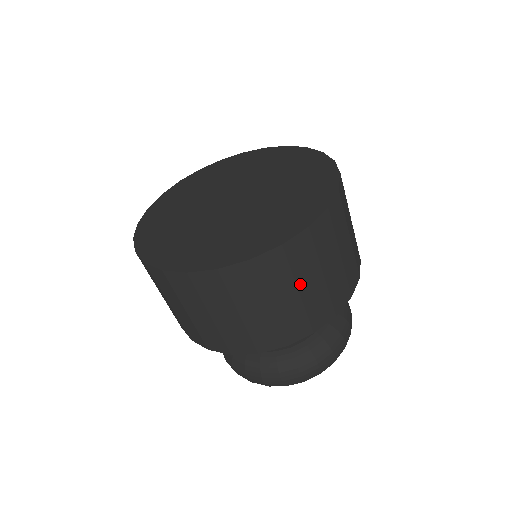
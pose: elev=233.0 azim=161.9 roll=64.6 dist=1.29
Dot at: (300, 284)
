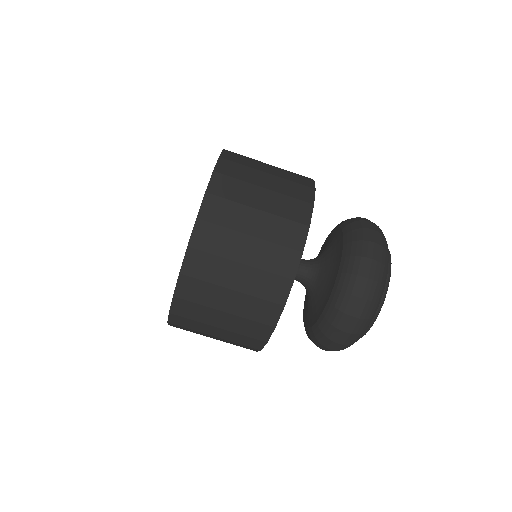
Dot at: (227, 284)
